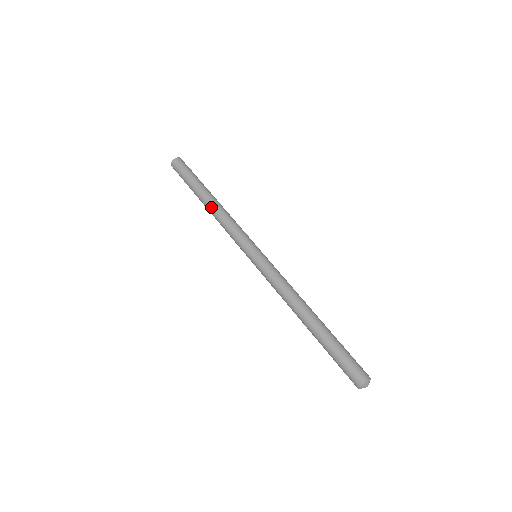
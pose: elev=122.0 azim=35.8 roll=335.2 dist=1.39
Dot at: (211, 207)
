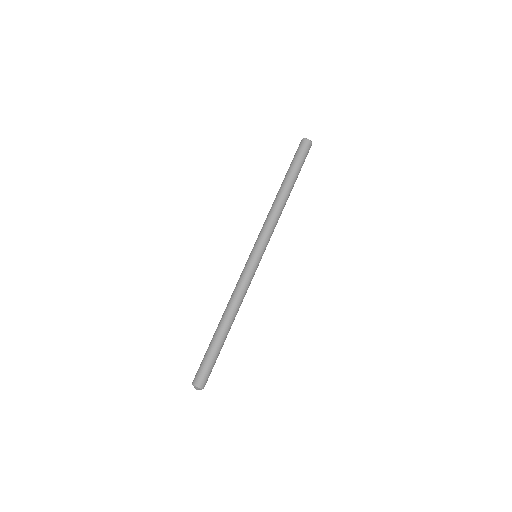
Dot at: occluded
